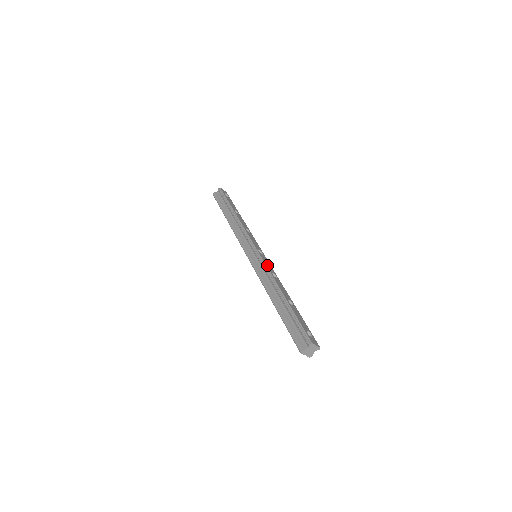
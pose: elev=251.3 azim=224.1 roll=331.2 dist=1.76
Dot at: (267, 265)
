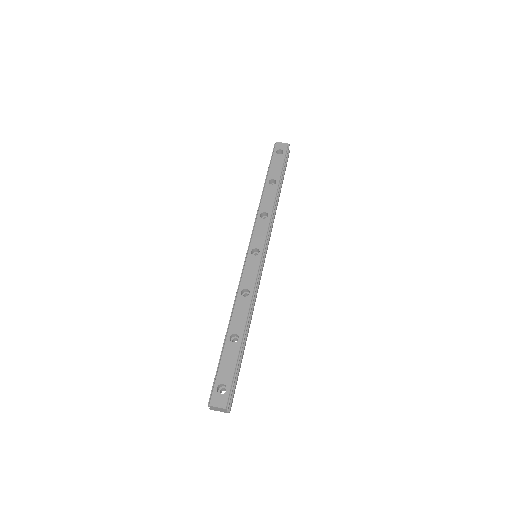
Dot at: (245, 277)
